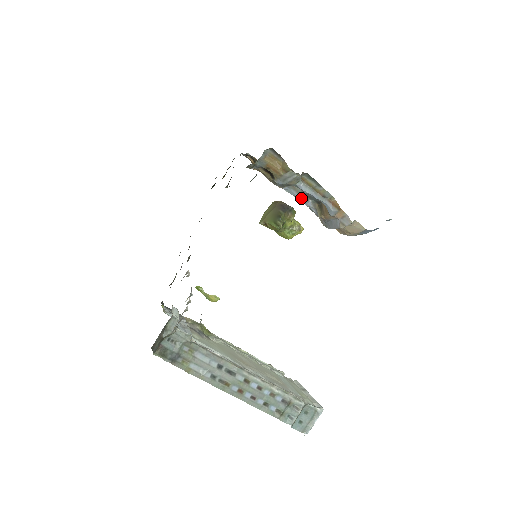
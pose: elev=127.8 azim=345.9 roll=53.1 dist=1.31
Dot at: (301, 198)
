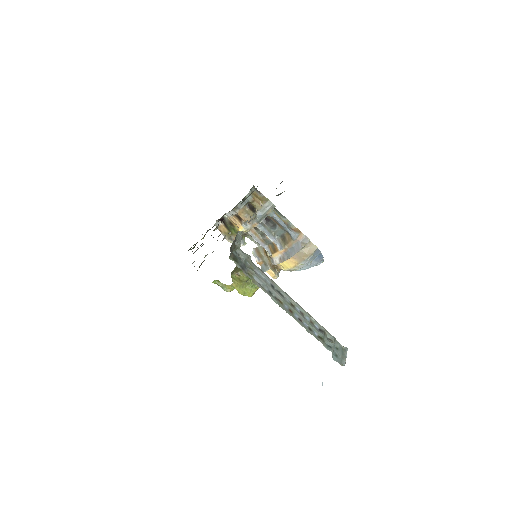
Dot at: (270, 234)
